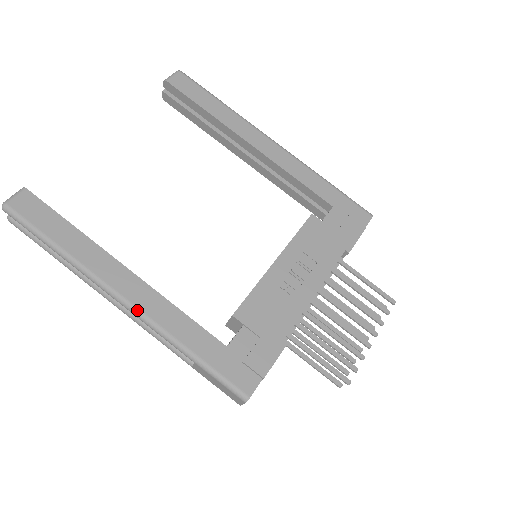
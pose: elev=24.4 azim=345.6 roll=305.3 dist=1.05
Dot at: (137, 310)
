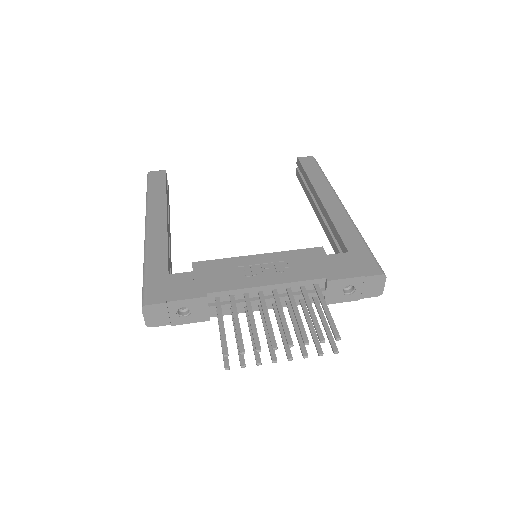
Dot at: (147, 232)
